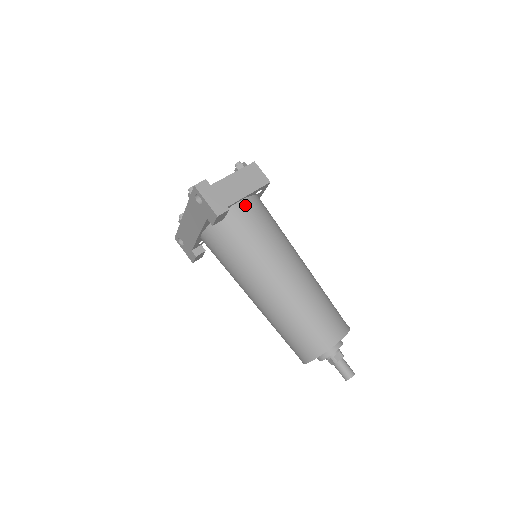
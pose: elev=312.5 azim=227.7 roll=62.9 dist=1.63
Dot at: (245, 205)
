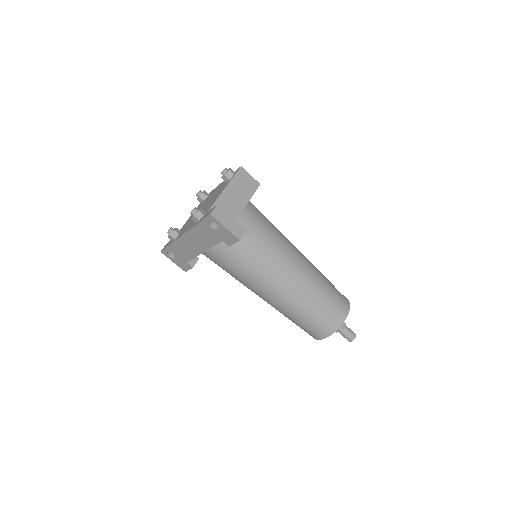
Dot at: (246, 215)
